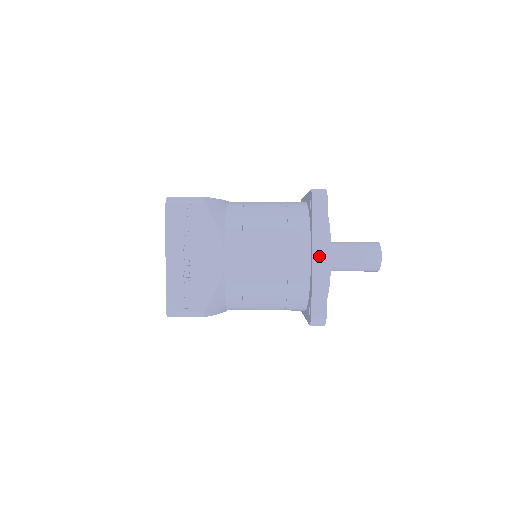
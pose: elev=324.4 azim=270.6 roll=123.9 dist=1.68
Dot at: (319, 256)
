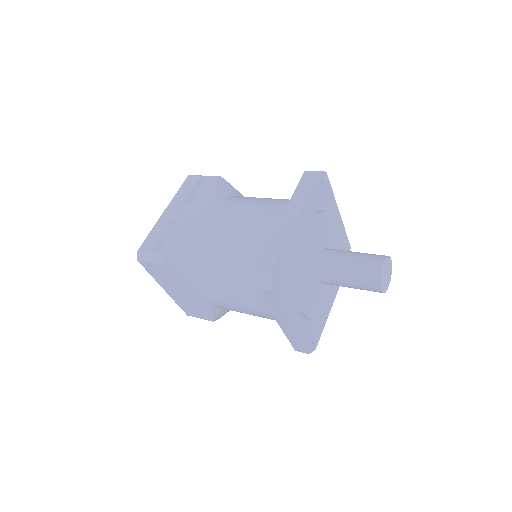
Dot at: (290, 215)
